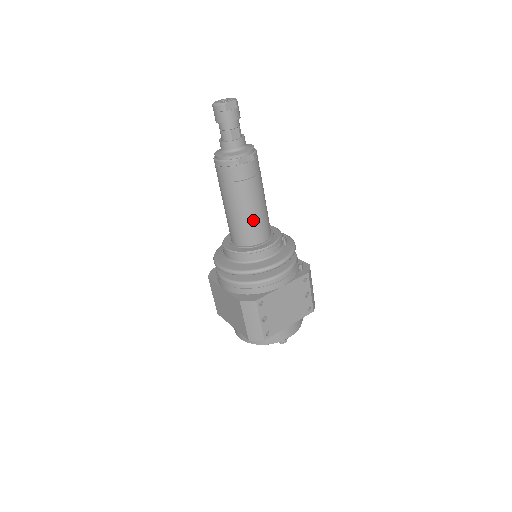
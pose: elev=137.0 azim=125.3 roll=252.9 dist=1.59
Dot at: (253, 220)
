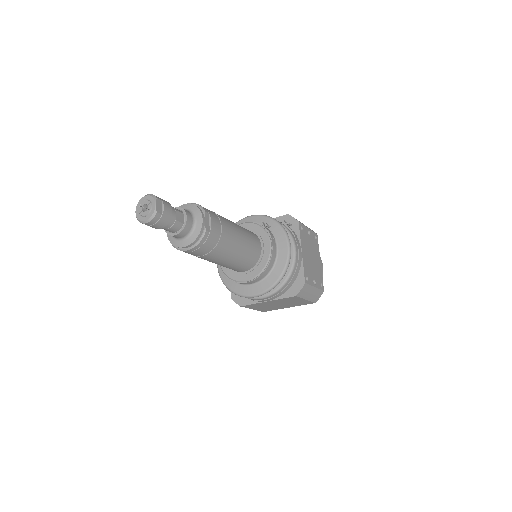
Dot at: (246, 246)
